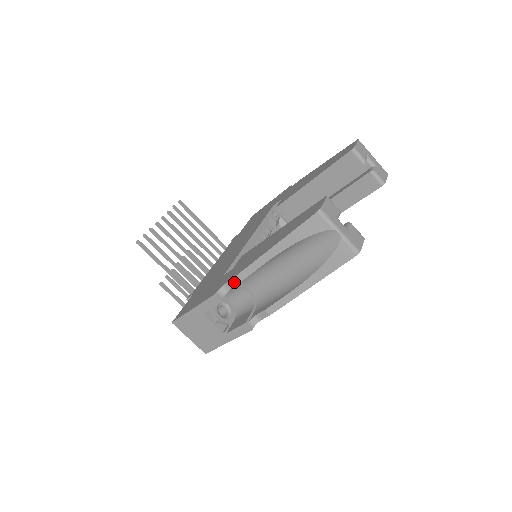
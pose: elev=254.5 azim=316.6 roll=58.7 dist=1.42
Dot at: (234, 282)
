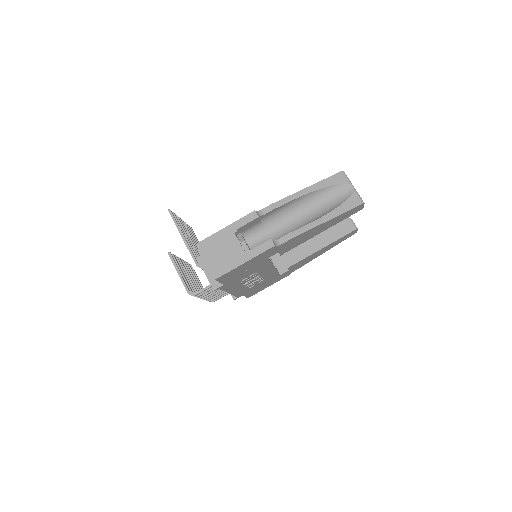
Dot at: (271, 207)
